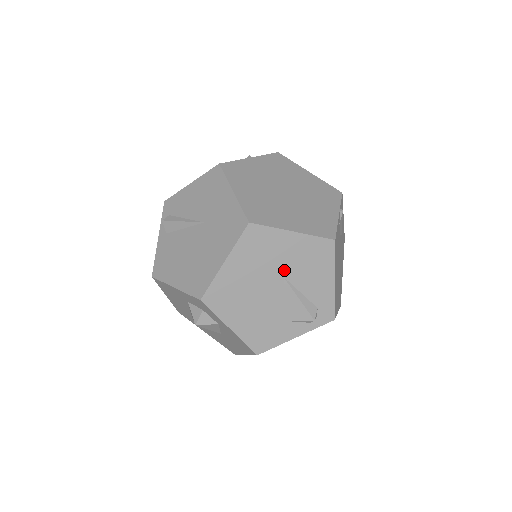
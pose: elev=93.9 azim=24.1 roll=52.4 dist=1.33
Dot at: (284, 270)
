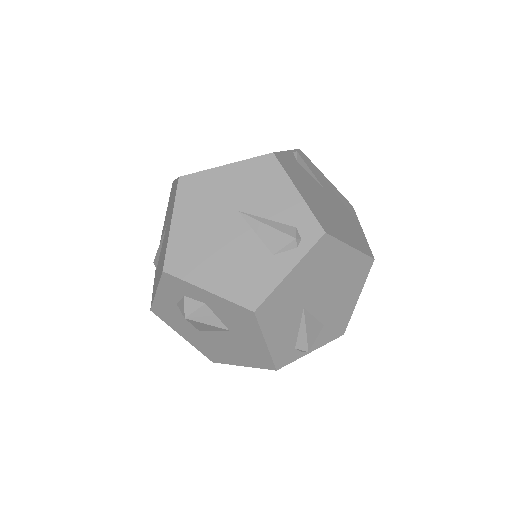
Dot at: (235, 204)
